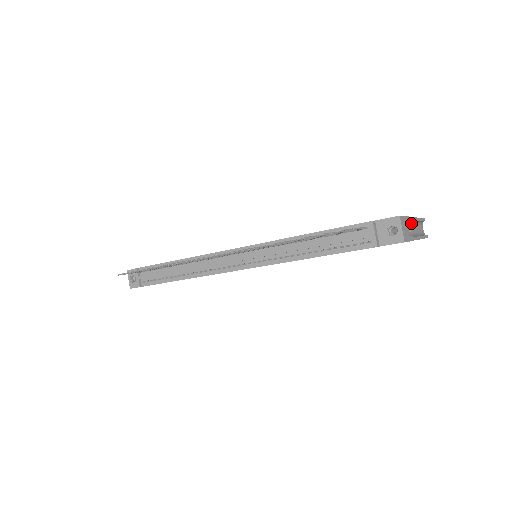
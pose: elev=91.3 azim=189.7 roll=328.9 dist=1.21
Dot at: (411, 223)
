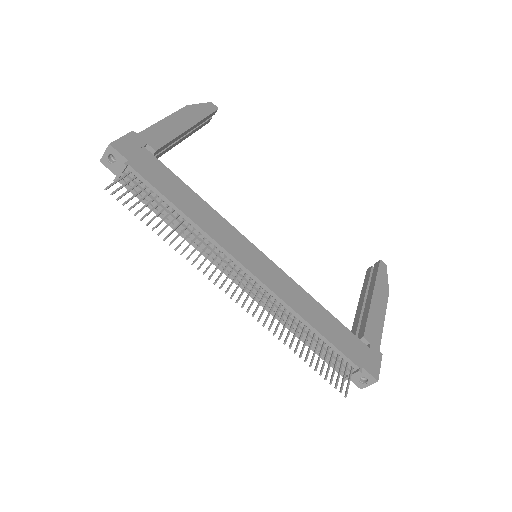
Dot at: occluded
